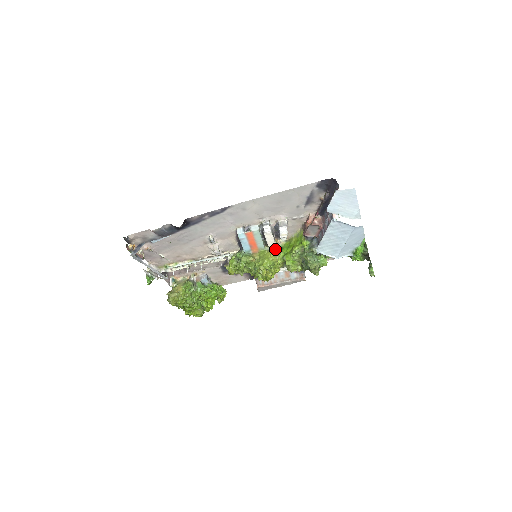
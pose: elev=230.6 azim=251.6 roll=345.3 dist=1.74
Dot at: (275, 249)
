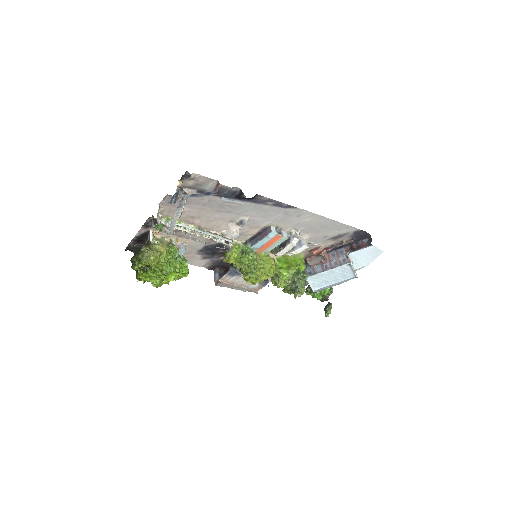
Dot at: (274, 258)
